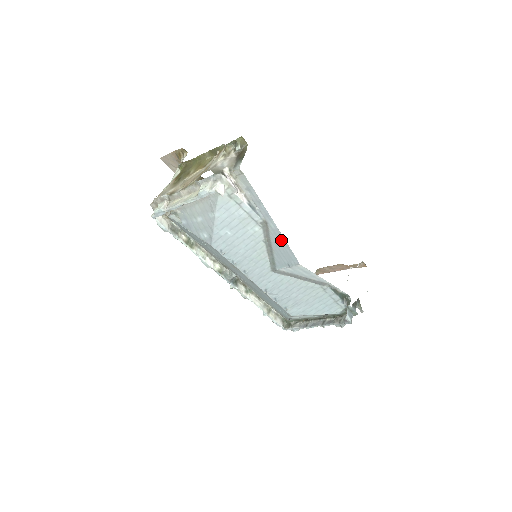
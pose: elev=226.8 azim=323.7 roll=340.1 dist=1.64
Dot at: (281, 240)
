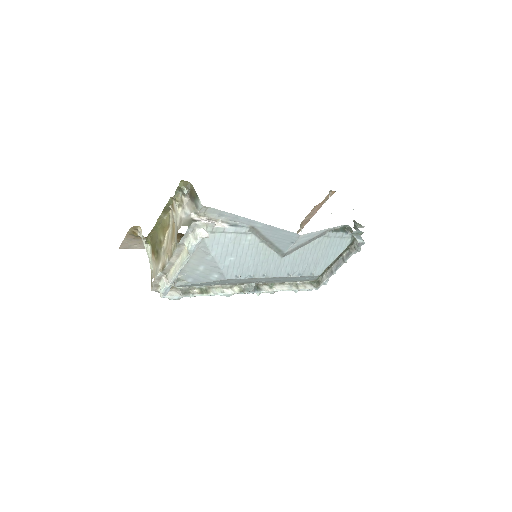
Dot at: (273, 230)
